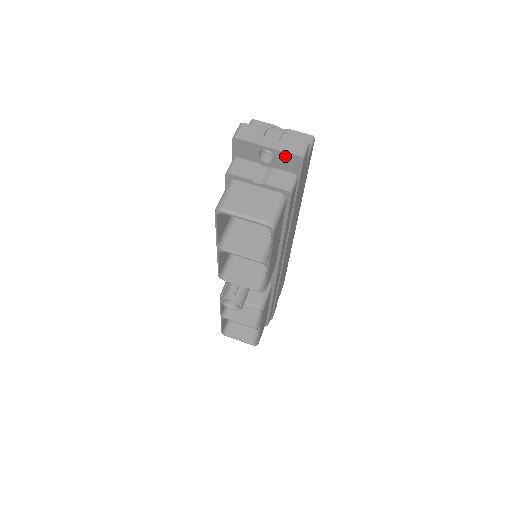
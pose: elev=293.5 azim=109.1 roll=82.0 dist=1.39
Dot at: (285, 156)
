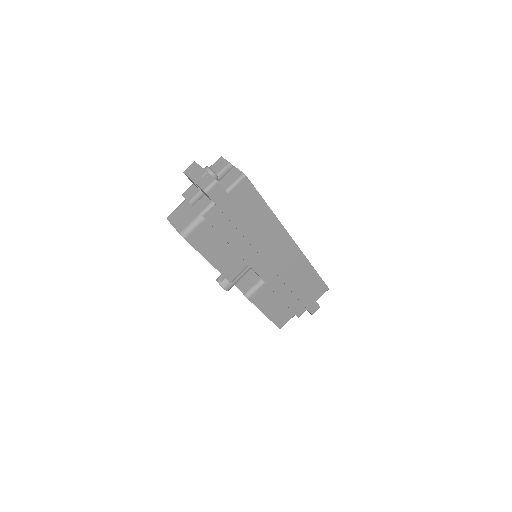
Dot at: (201, 189)
